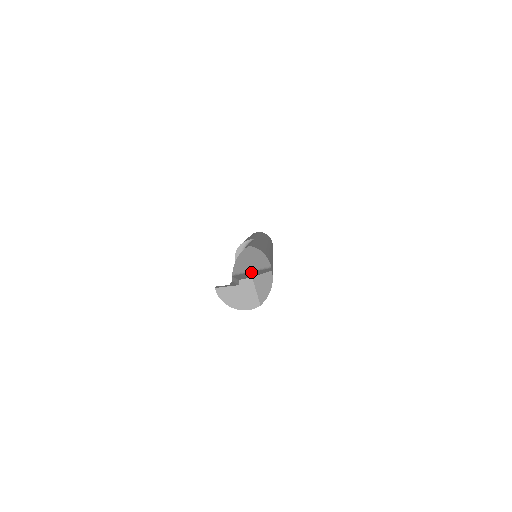
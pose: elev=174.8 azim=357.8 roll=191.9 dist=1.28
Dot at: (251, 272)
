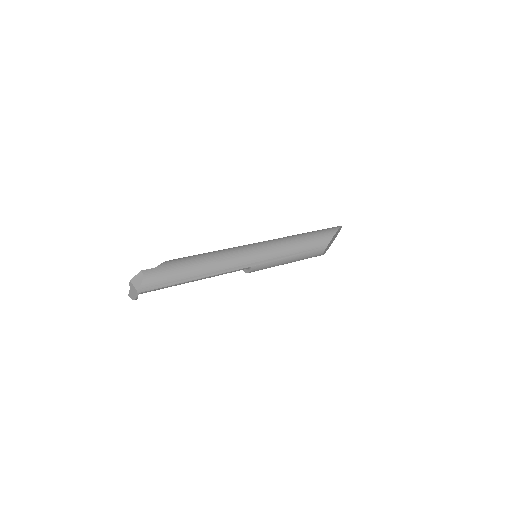
Dot at: occluded
